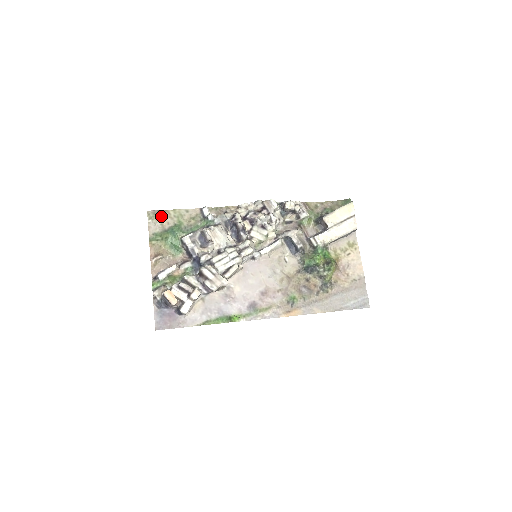
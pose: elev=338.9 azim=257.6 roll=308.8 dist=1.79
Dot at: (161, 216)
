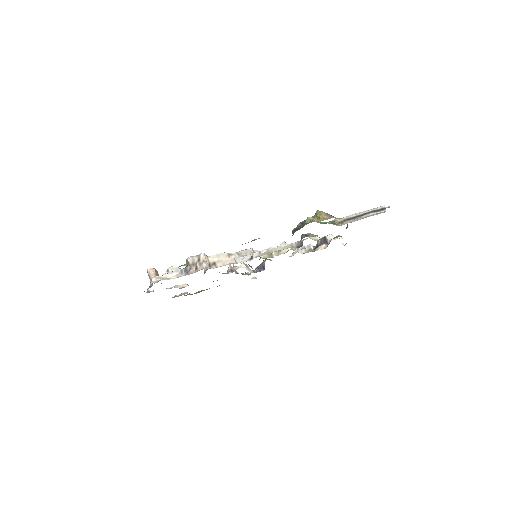
Dot at: occluded
